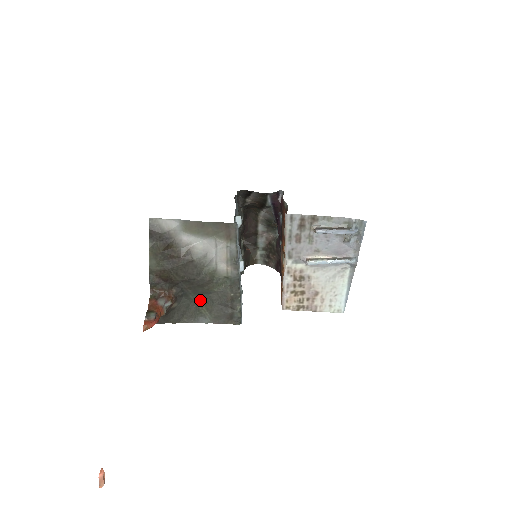
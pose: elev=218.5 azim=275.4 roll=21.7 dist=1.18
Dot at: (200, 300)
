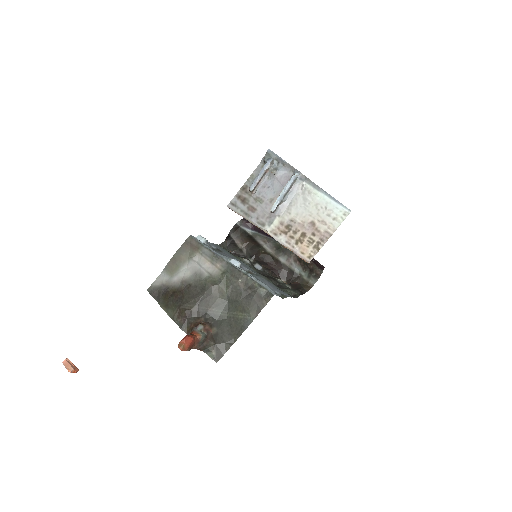
Dot at: (230, 311)
